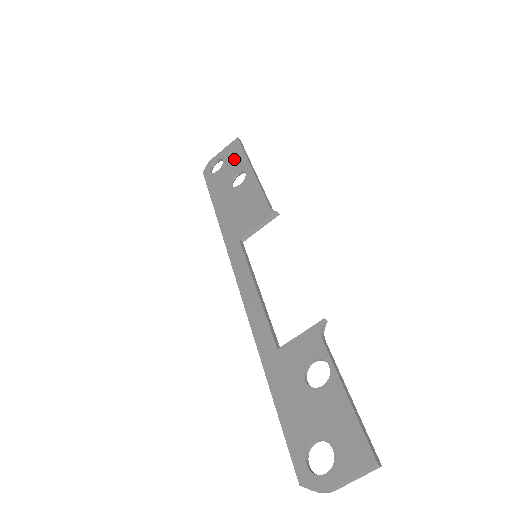
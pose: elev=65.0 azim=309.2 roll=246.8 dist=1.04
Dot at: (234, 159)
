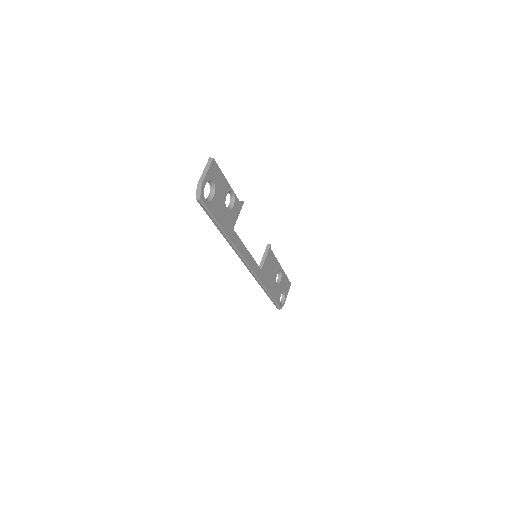
Dot at: occluded
